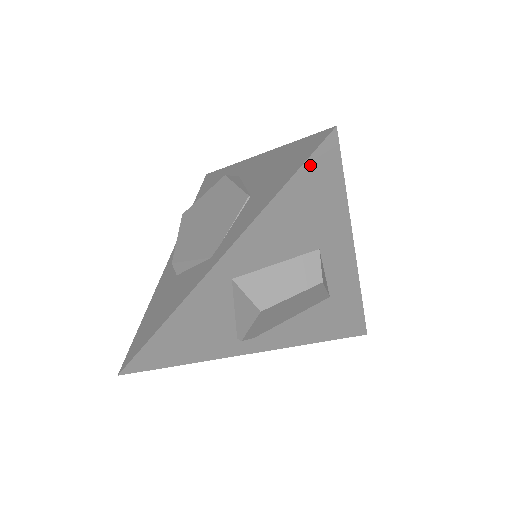
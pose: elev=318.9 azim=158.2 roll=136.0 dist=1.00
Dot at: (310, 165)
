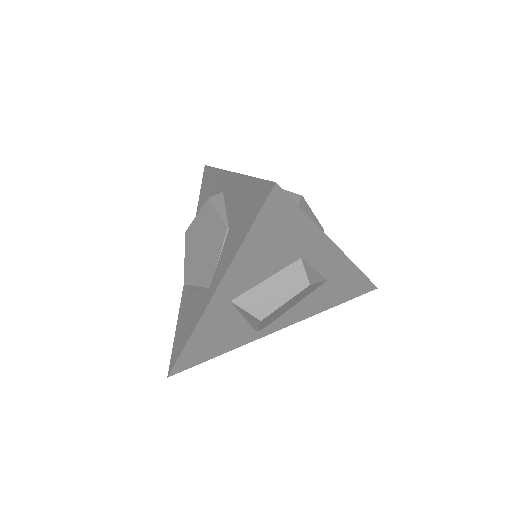
Dot at: (264, 215)
